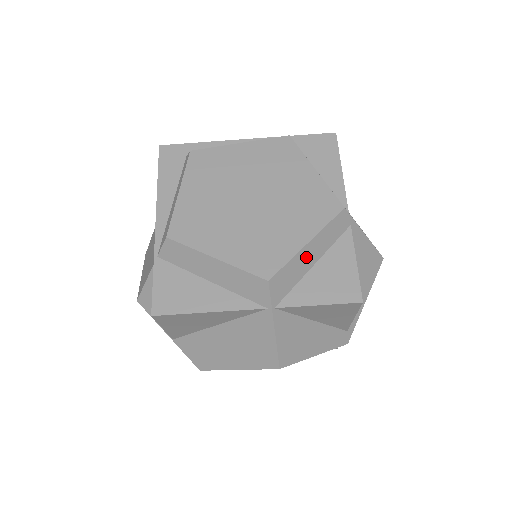
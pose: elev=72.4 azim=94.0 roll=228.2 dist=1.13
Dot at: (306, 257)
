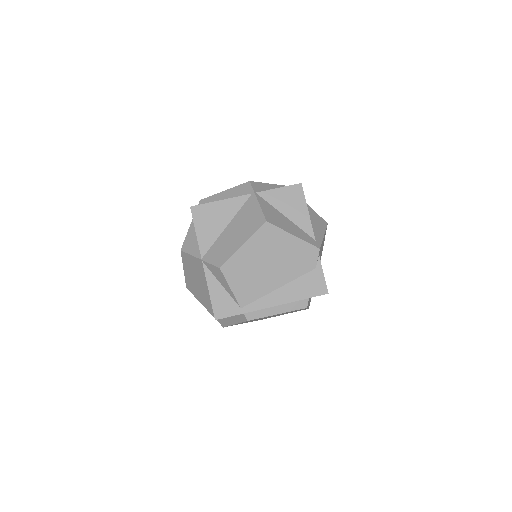
Dot at: (270, 188)
